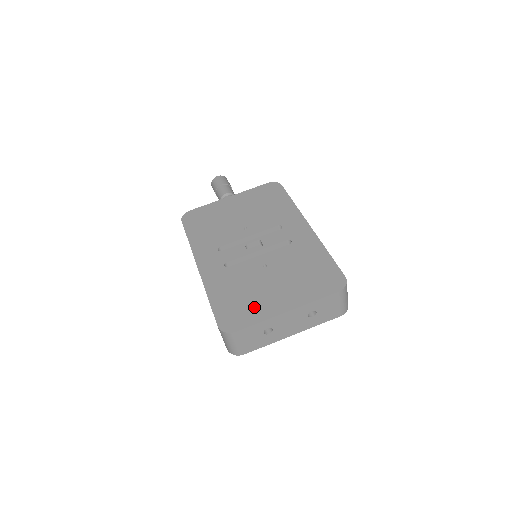
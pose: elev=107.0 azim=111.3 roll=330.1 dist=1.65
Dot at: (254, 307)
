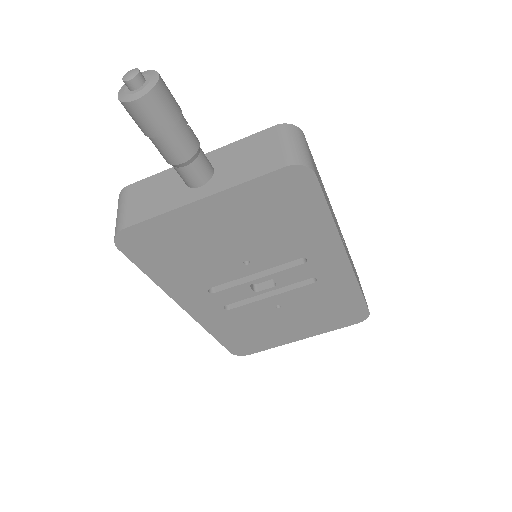
Dot at: (267, 340)
